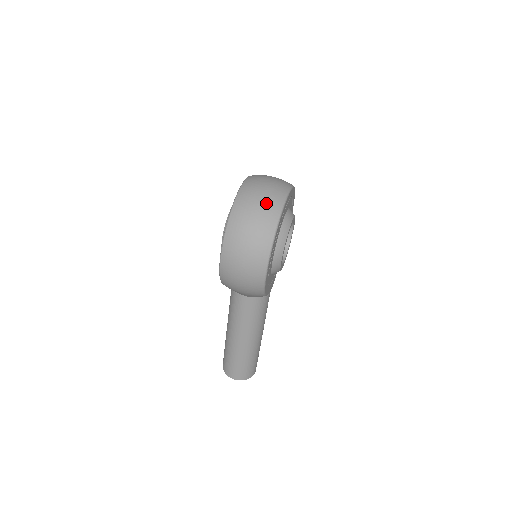
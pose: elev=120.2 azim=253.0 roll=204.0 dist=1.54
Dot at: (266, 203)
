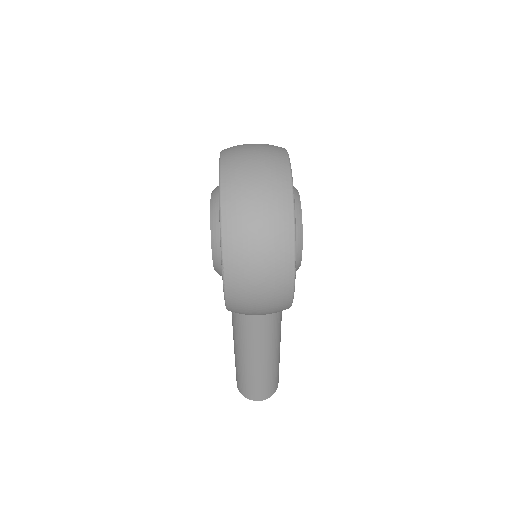
Dot at: (268, 188)
